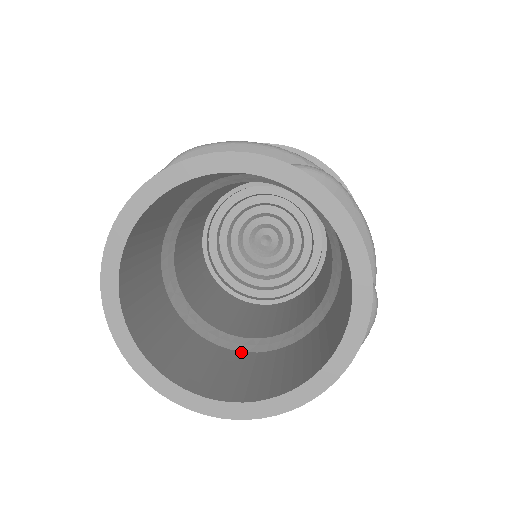
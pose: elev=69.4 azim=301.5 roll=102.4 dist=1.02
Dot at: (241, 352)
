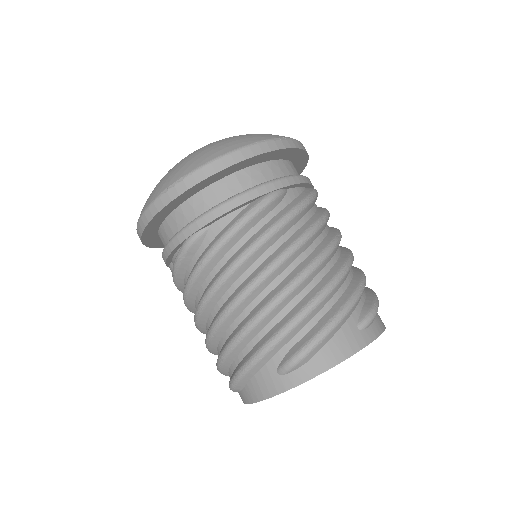
Dot at: occluded
